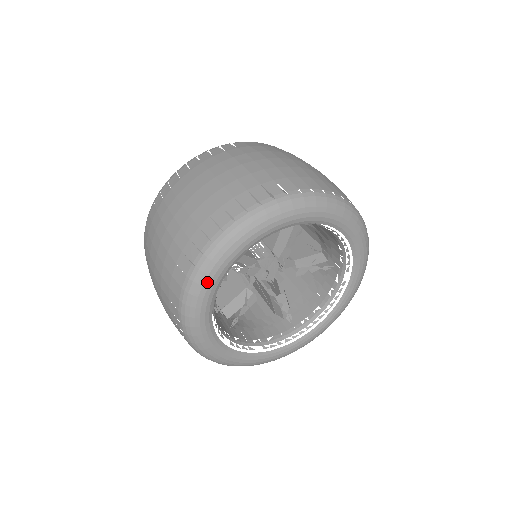
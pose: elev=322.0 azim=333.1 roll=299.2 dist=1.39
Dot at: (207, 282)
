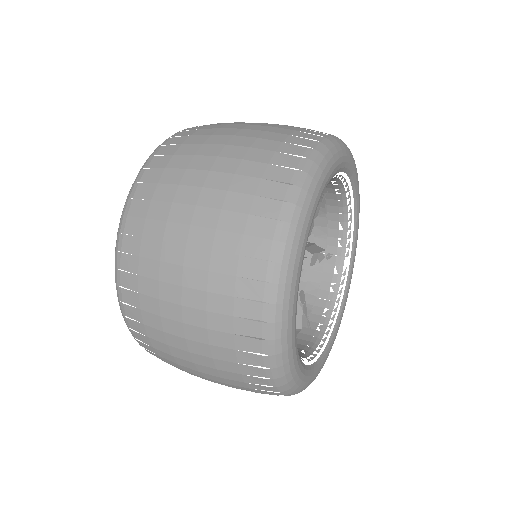
Dot at: (305, 223)
